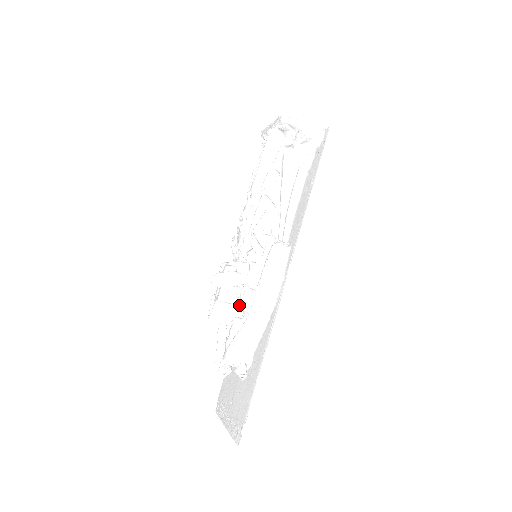
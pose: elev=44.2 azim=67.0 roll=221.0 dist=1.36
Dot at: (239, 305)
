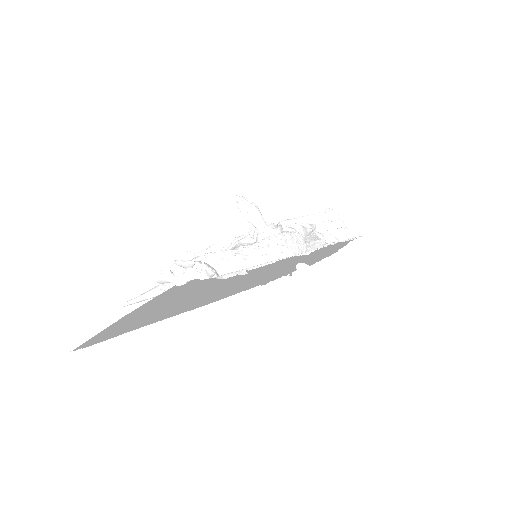
Dot at: occluded
